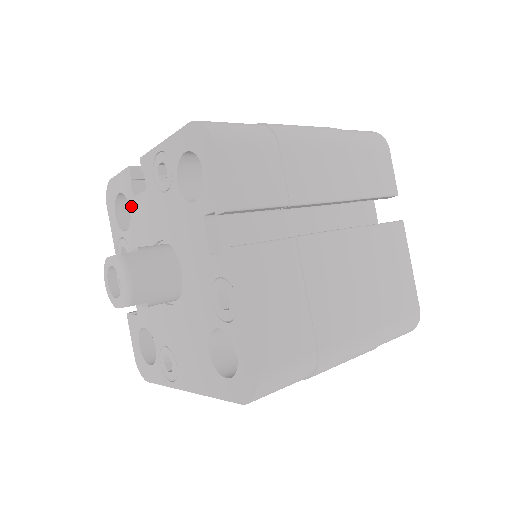
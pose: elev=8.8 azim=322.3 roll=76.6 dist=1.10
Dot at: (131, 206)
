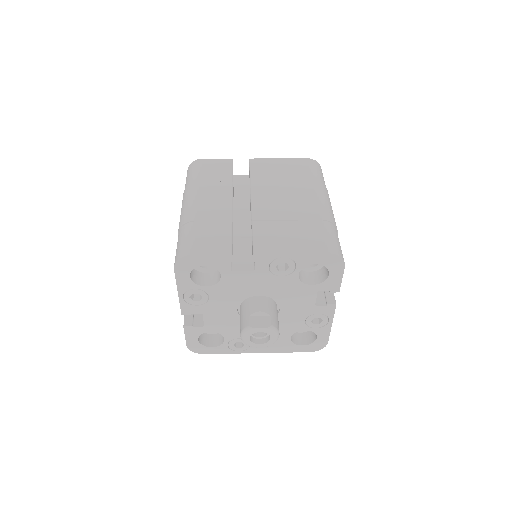
Dot at: (224, 275)
